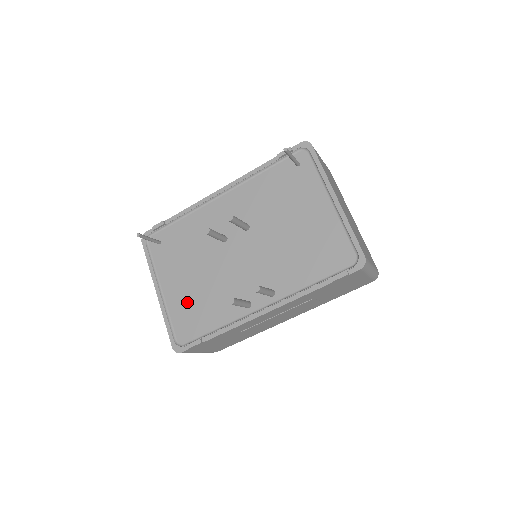
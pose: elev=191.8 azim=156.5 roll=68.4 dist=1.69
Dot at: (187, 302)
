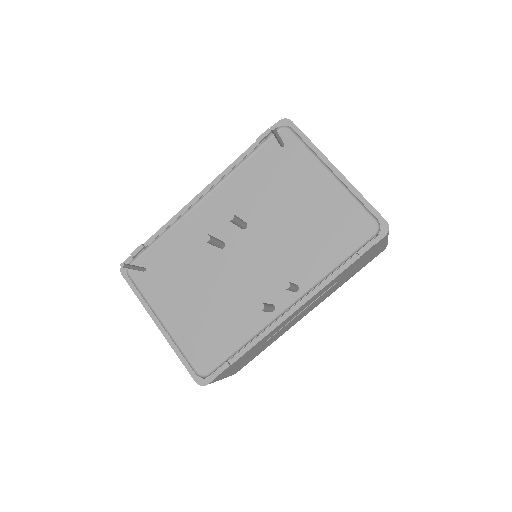
Dot at: (198, 326)
